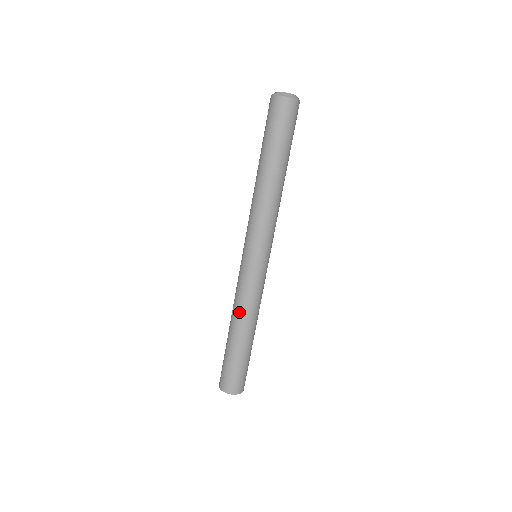
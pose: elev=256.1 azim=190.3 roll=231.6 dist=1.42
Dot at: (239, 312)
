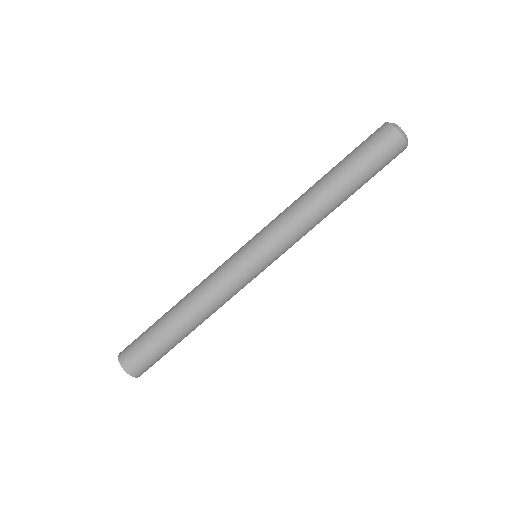
Dot at: (207, 306)
